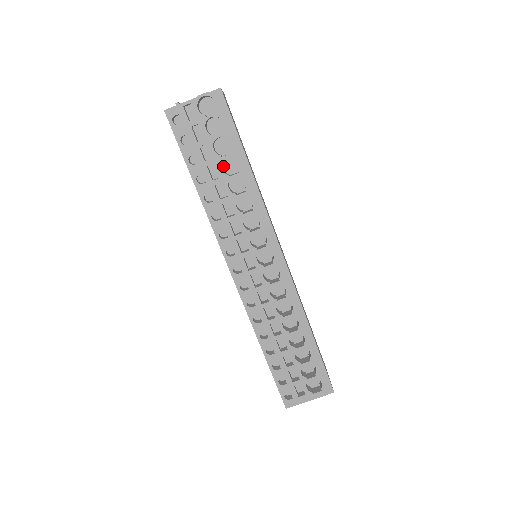
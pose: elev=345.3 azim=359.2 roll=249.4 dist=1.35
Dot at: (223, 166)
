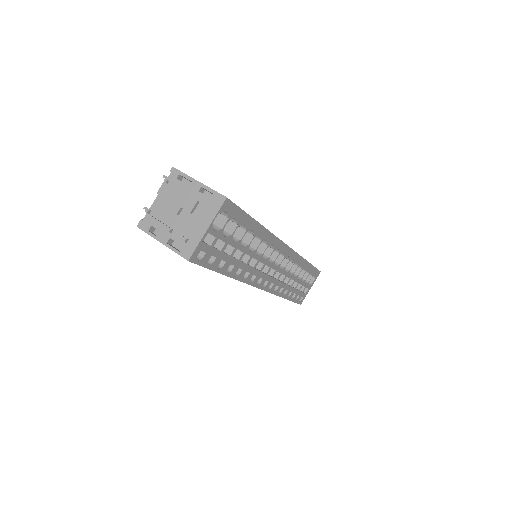
Dot at: occluded
